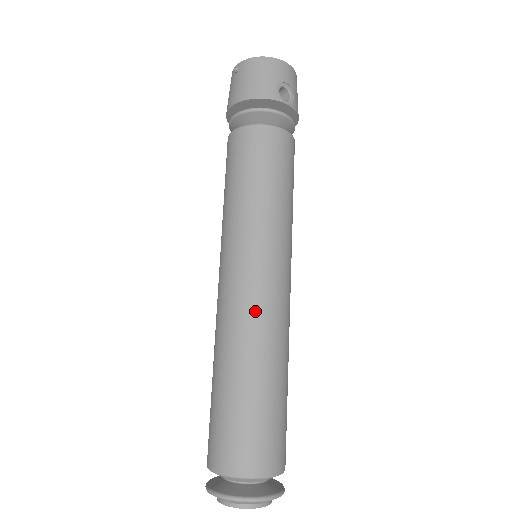
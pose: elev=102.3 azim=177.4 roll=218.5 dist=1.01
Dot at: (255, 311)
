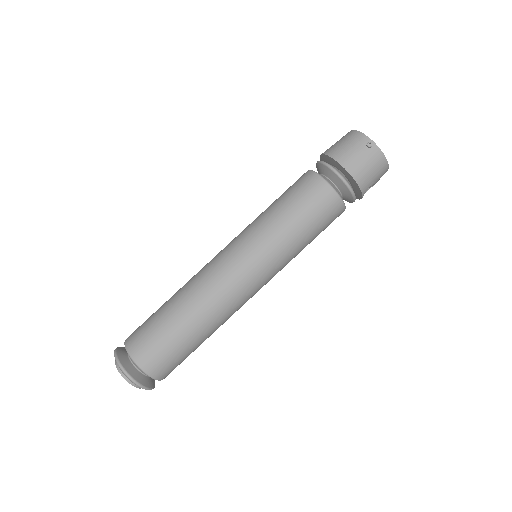
Dot at: (236, 303)
